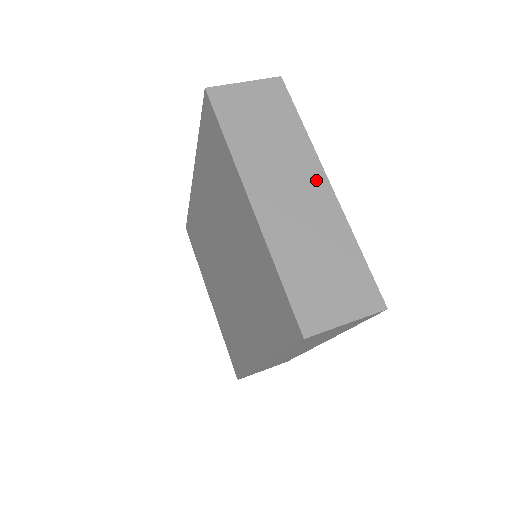
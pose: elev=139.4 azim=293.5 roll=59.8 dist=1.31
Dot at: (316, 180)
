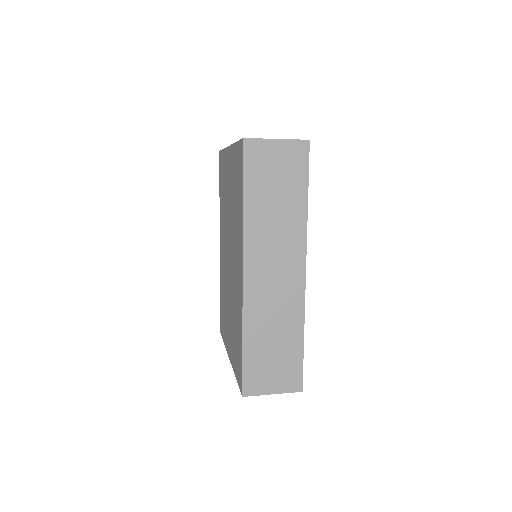
Dot at: occluded
